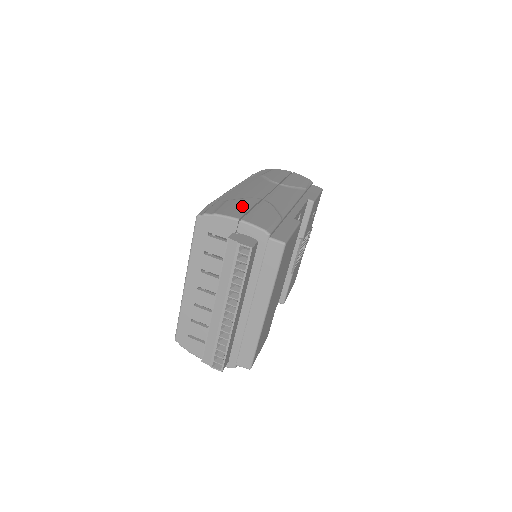
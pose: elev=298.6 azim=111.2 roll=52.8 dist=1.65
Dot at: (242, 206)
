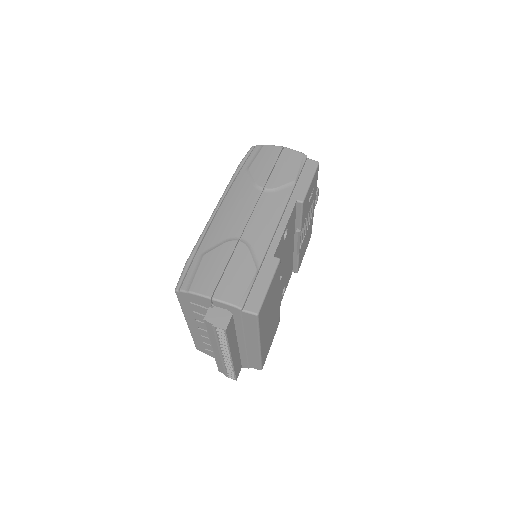
Dot at: (216, 266)
